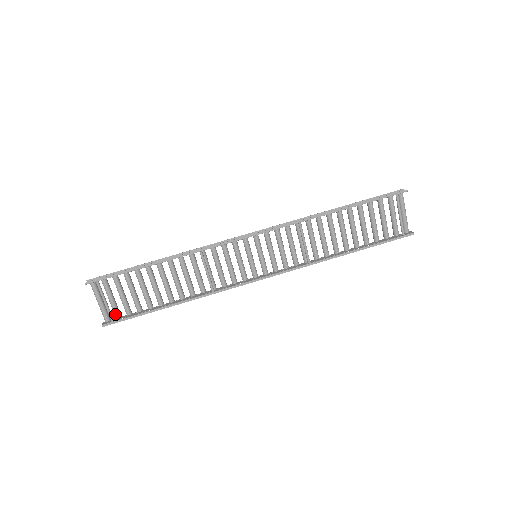
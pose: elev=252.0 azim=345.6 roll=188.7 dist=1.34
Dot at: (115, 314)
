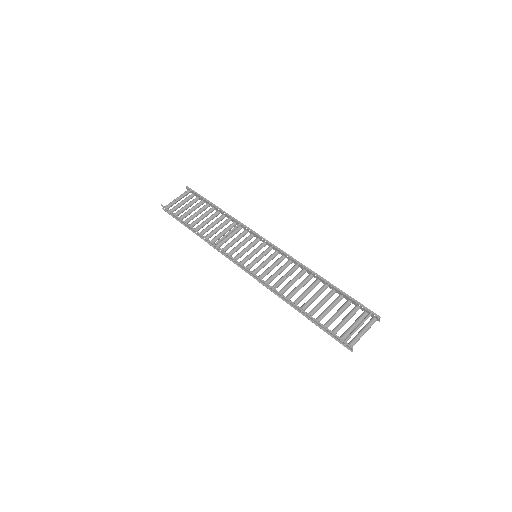
Dot at: (172, 208)
